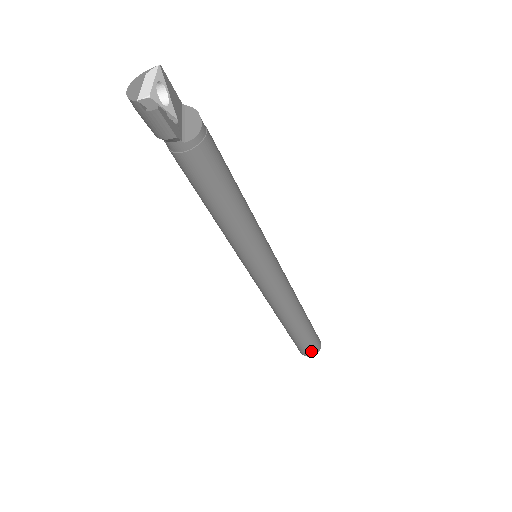
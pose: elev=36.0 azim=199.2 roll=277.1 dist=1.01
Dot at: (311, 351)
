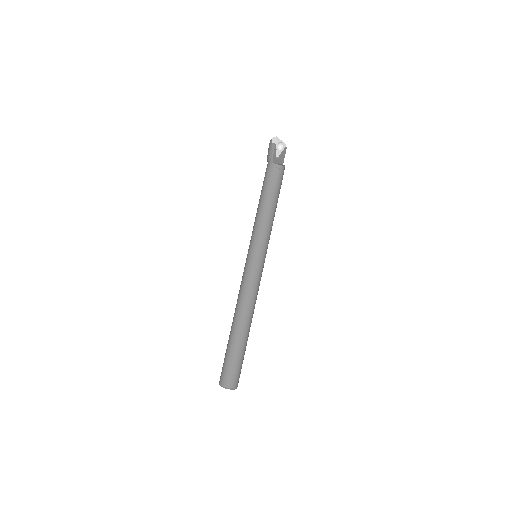
Dot at: (227, 378)
